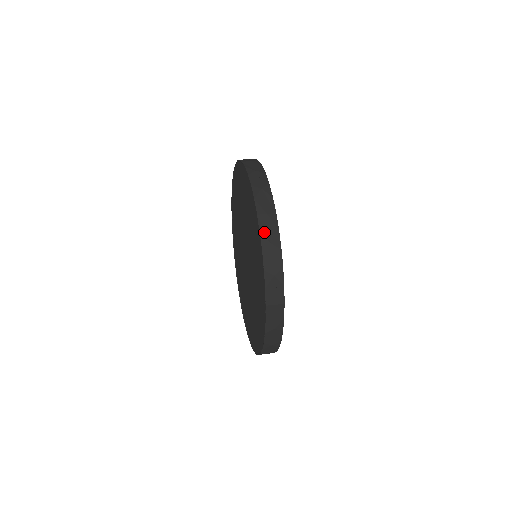
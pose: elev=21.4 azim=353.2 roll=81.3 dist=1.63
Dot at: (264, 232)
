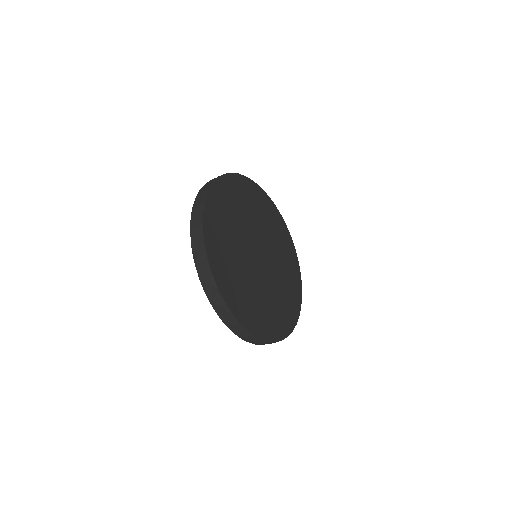
Dot at: (203, 188)
